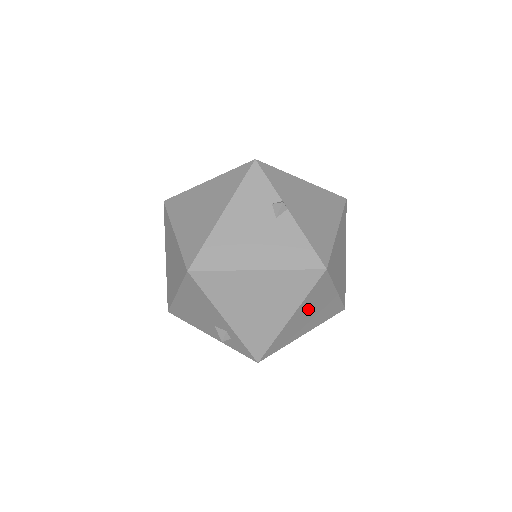
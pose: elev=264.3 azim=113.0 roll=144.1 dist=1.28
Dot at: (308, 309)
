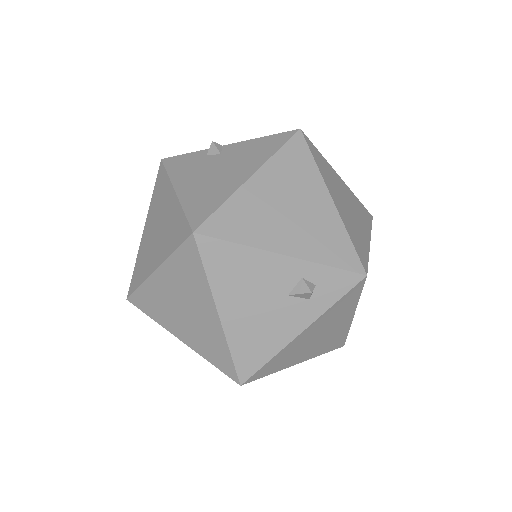
Dot at: (336, 192)
